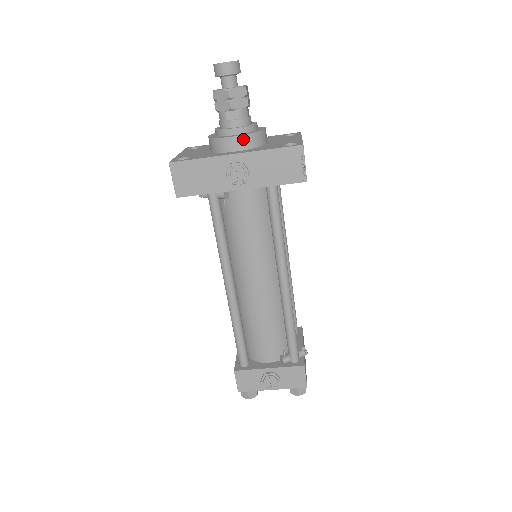
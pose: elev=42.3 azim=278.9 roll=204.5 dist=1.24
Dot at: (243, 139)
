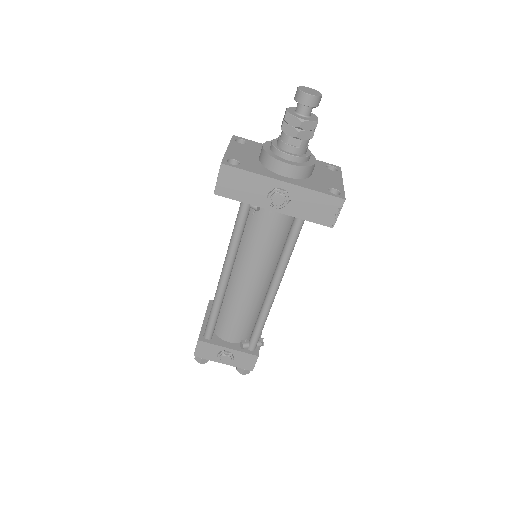
Dot at: (295, 169)
